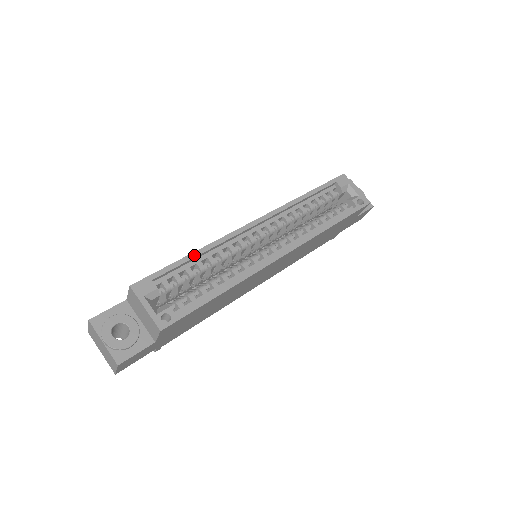
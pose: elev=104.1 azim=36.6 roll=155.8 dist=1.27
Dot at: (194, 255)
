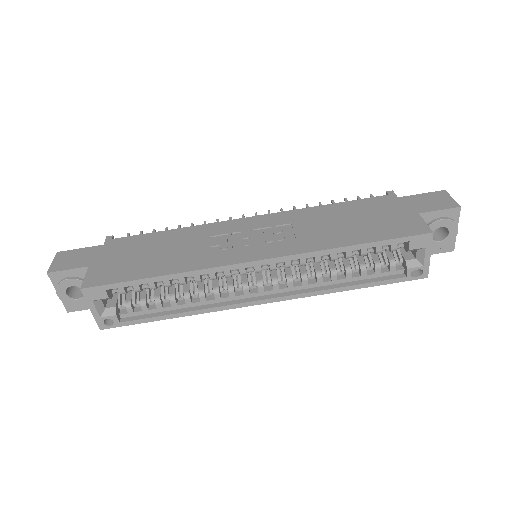
Dot at: (161, 279)
